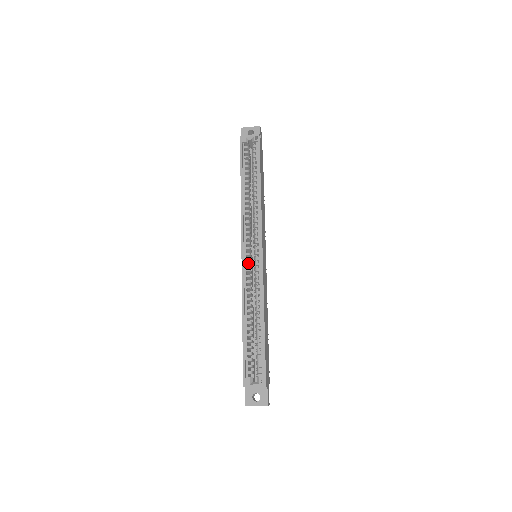
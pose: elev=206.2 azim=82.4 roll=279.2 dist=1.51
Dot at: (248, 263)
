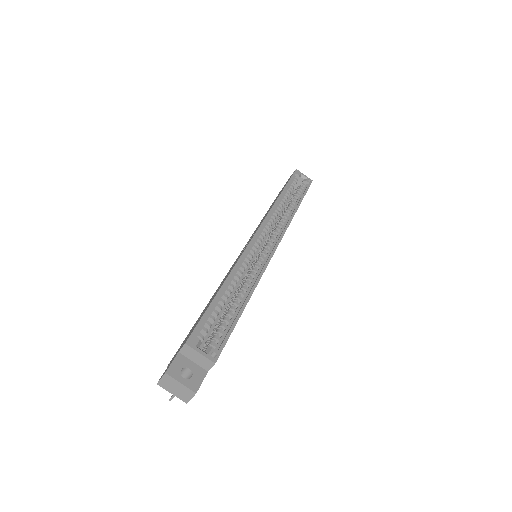
Dot at: occluded
